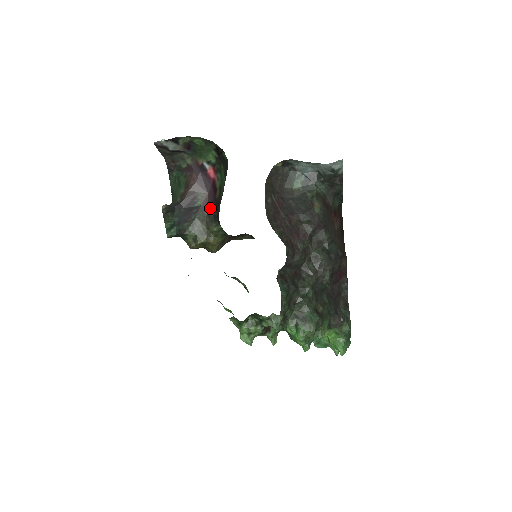
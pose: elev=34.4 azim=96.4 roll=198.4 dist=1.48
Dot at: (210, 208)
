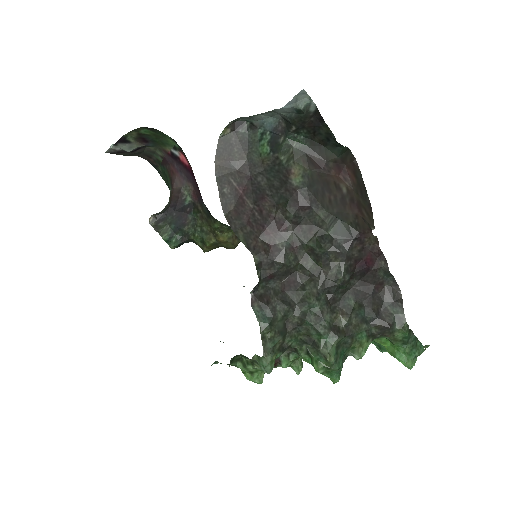
Dot at: (201, 202)
